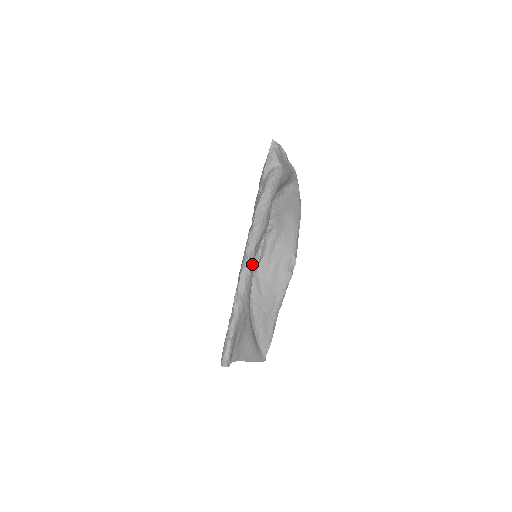
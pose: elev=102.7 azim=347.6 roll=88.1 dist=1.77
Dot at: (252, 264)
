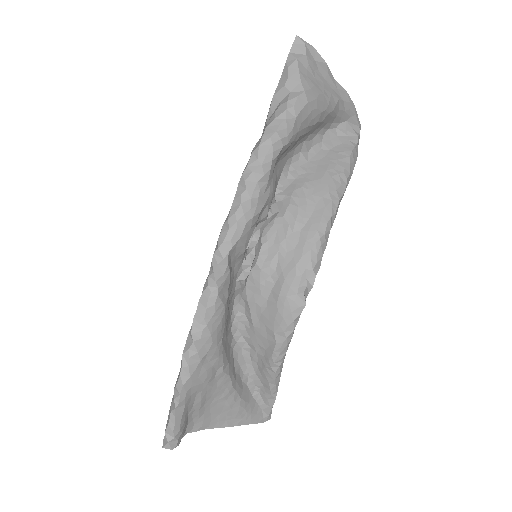
Dot at: (223, 282)
